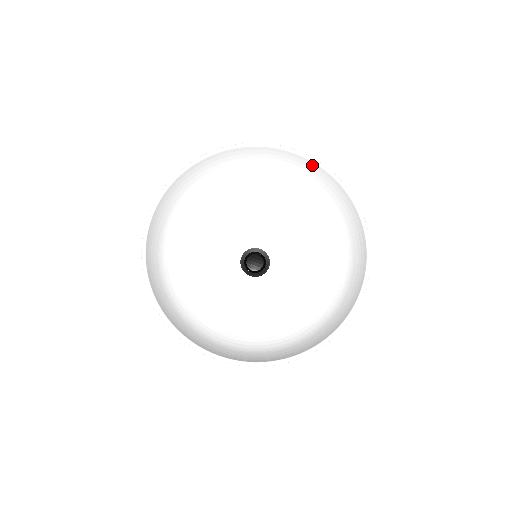
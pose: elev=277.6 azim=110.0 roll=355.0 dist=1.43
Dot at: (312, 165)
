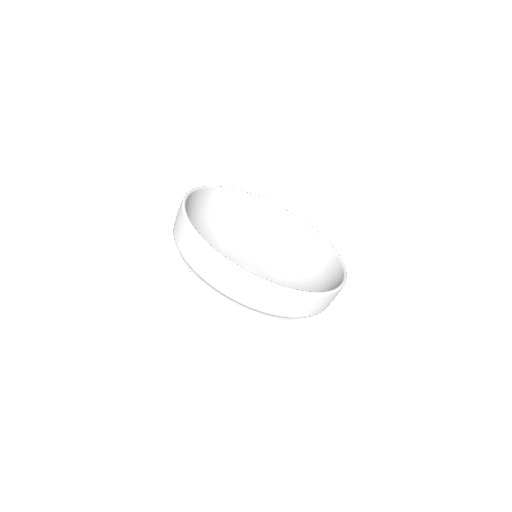
Dot at: (309, 230)
